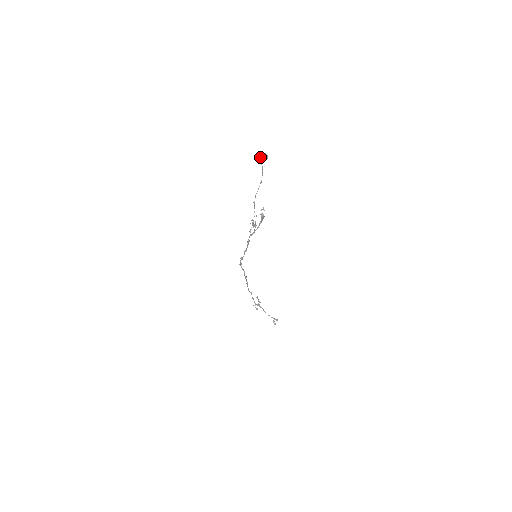
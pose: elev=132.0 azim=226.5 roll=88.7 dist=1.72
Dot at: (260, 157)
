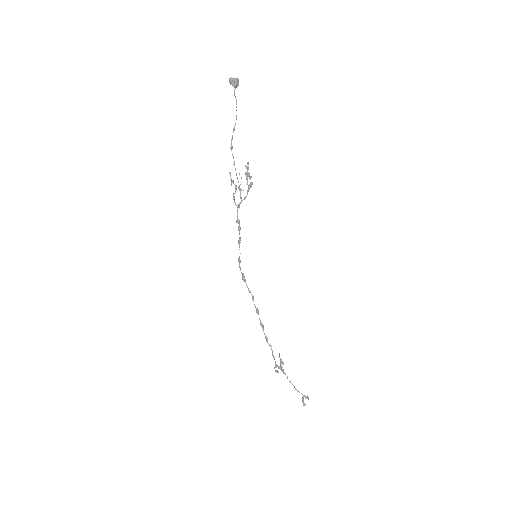
Dot at: (229, 81)
